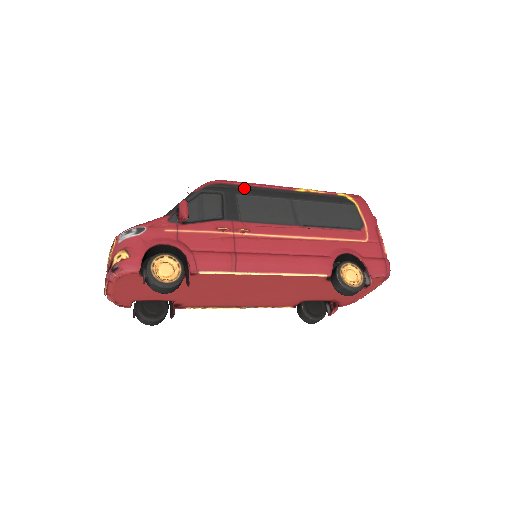
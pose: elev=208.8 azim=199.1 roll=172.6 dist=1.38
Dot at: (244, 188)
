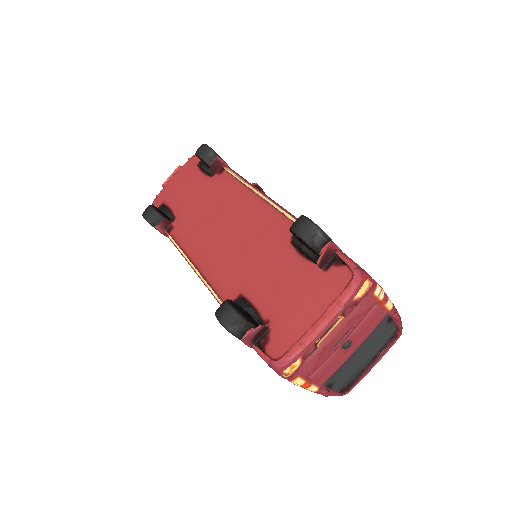
Dot at: occluded
